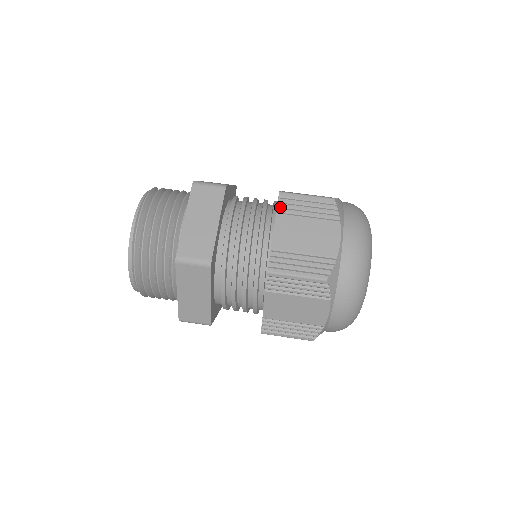
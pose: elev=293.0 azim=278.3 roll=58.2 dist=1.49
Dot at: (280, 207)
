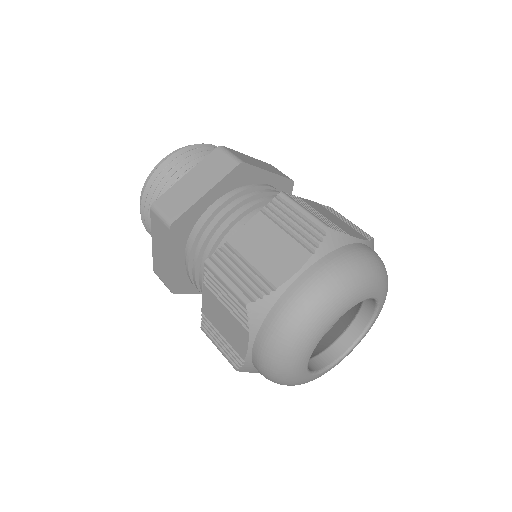
Dot at: occluded
